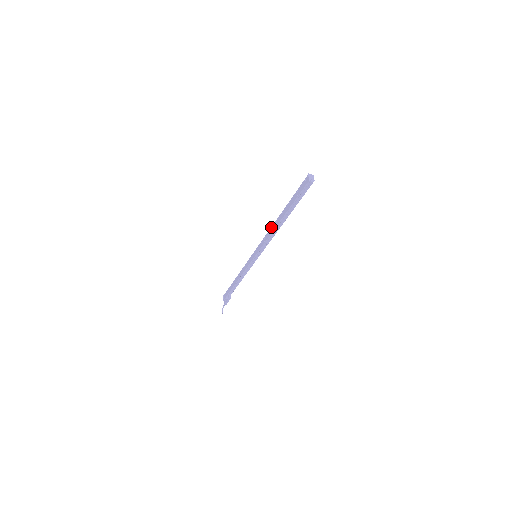
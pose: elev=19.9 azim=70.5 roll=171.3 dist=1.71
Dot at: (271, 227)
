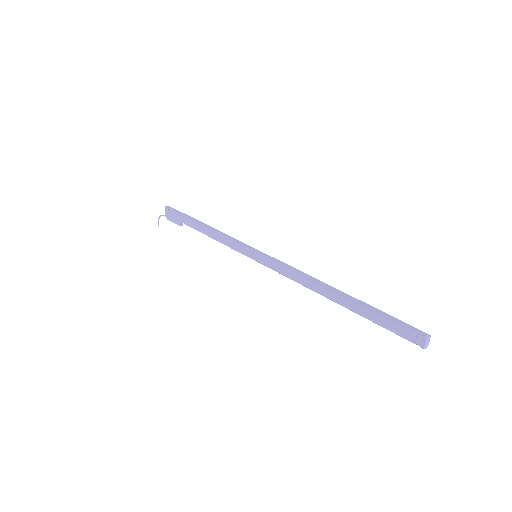
Dot at: (308, 280)
